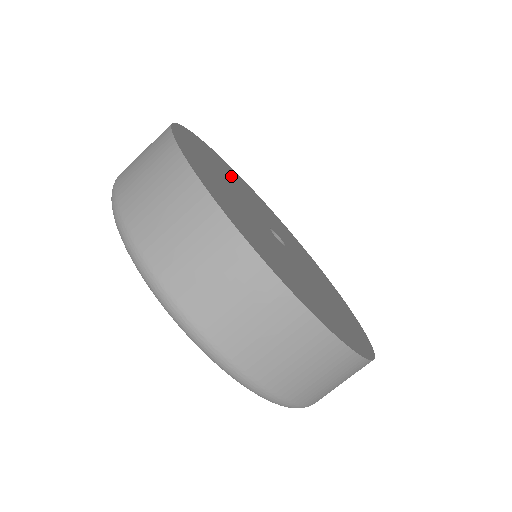
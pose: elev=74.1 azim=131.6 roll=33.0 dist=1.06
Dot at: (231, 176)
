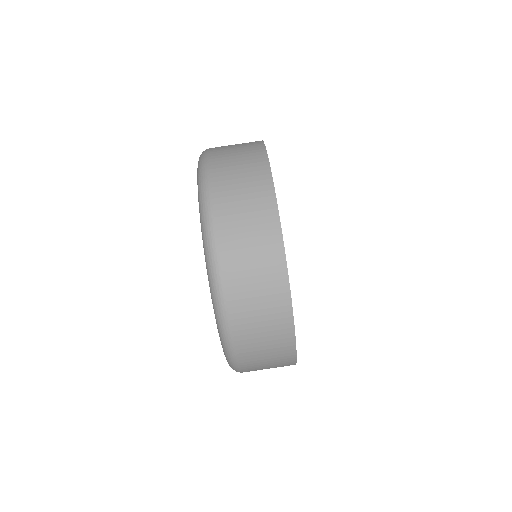
Dot at: occluded
